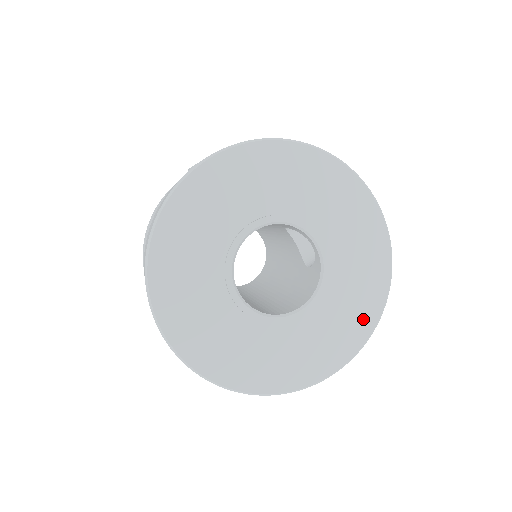
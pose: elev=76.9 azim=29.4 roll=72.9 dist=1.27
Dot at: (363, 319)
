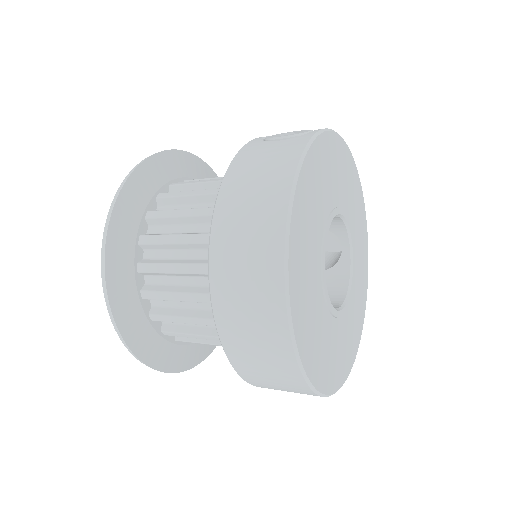
Dot at: (359, 322)
